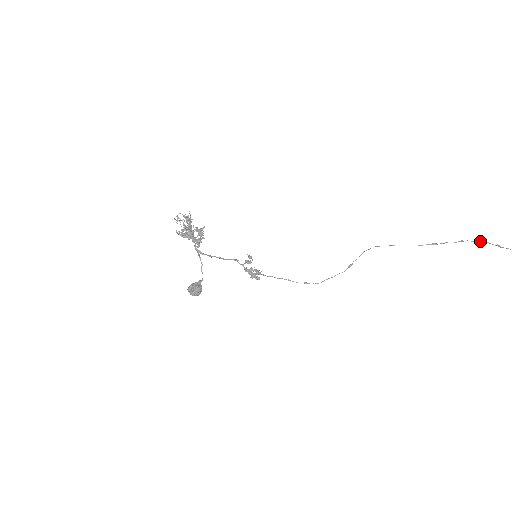
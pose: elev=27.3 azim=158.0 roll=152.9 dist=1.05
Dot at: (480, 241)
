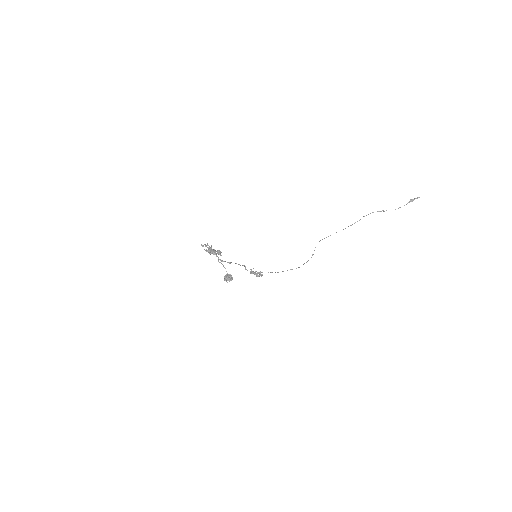
Dot at: (373, 212)
